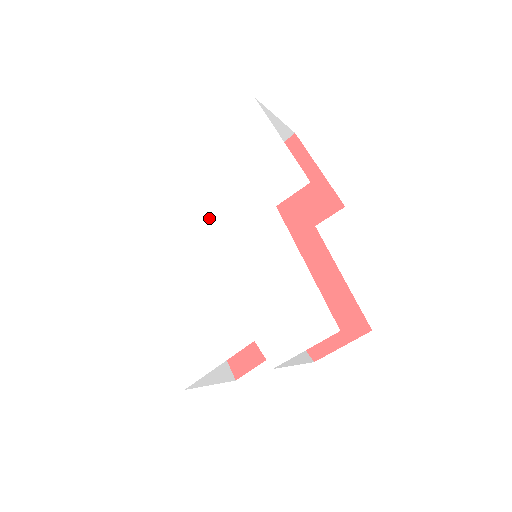
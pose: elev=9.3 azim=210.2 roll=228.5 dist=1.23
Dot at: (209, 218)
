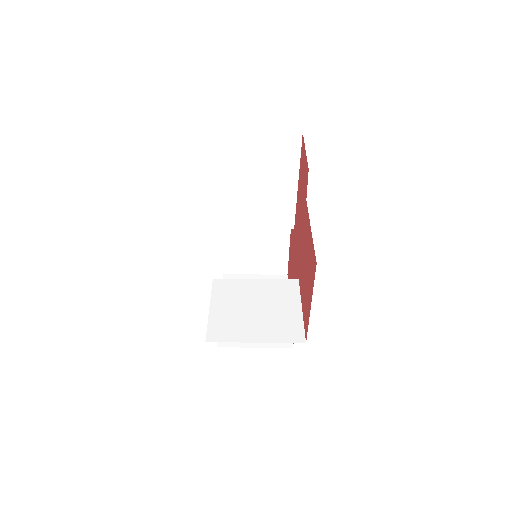
Dot at: occluded
